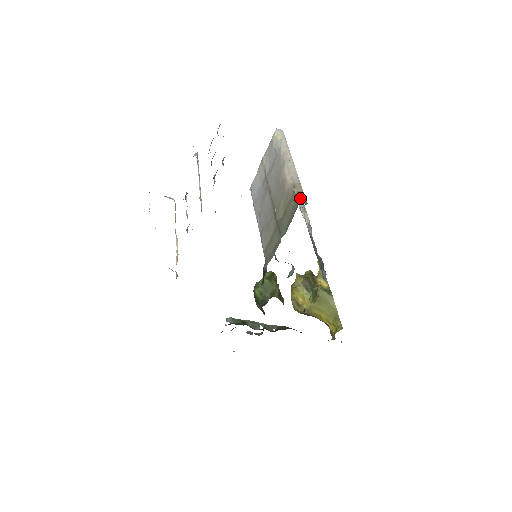
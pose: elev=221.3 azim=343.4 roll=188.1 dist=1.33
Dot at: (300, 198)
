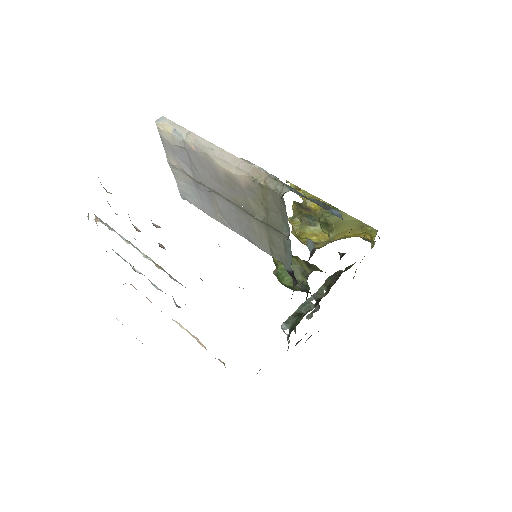
Dot at: (276, 187)
